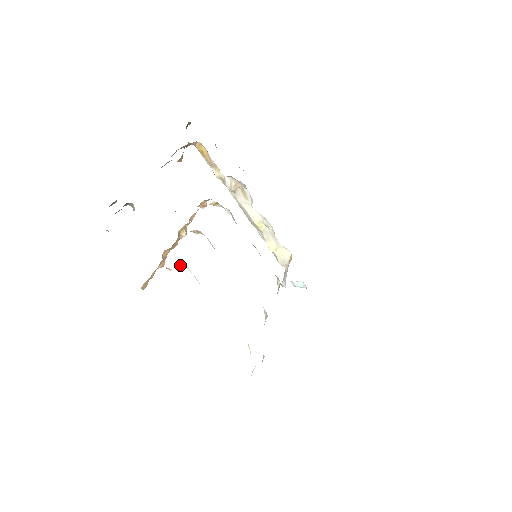
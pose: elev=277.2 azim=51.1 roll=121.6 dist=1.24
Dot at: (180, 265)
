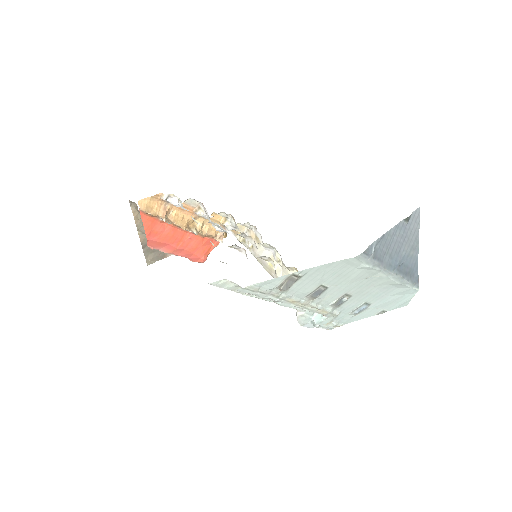
Dot at: (174, 202)
